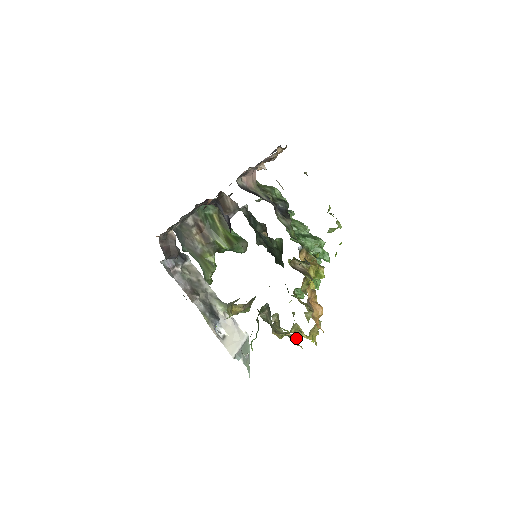
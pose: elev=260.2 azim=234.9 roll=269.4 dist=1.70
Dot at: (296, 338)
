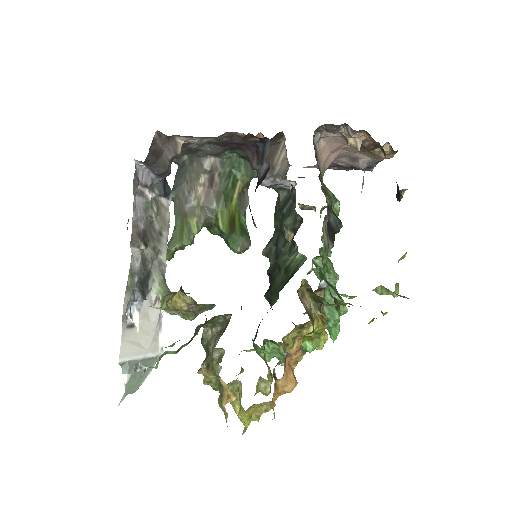
Dot at: (230, 397)
